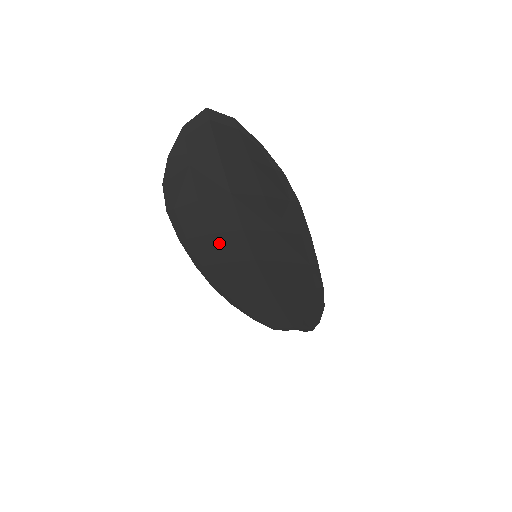
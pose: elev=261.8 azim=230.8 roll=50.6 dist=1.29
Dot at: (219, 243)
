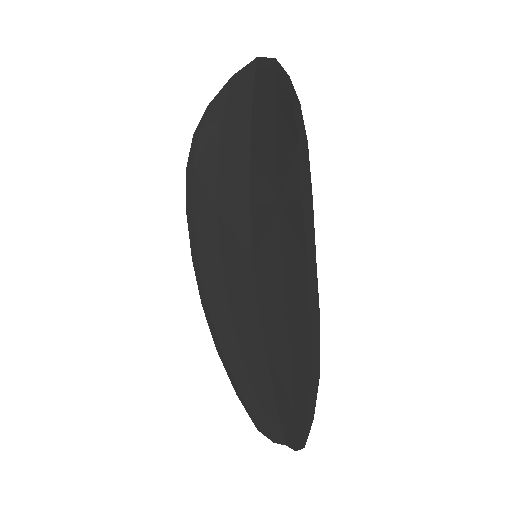
Dot at: (222, 224)
